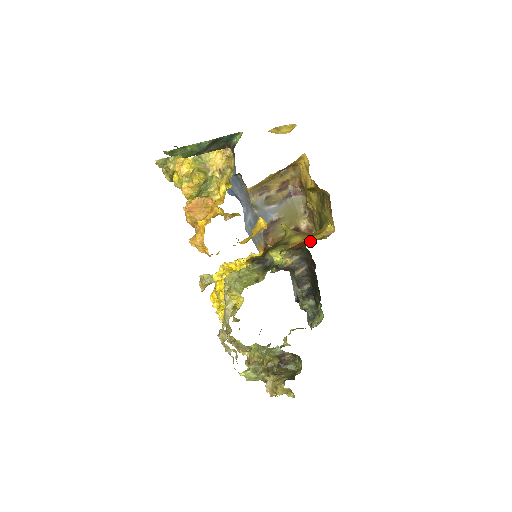
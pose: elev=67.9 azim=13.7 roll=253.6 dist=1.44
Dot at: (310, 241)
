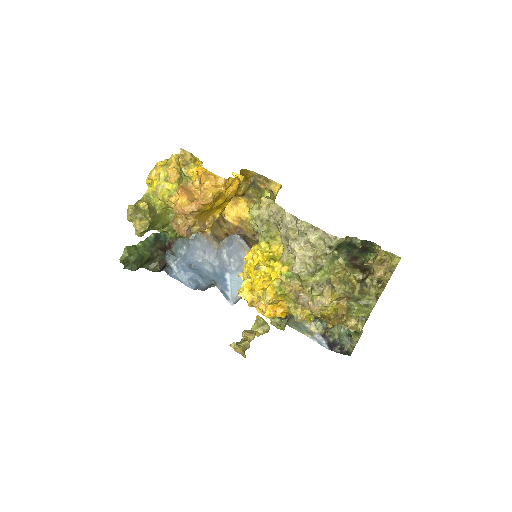
Dot at: occluded
